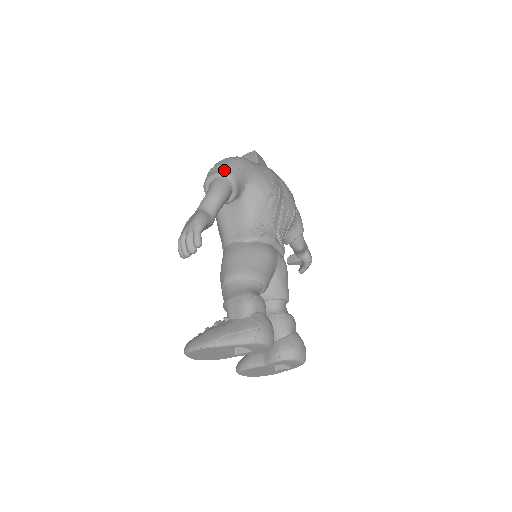
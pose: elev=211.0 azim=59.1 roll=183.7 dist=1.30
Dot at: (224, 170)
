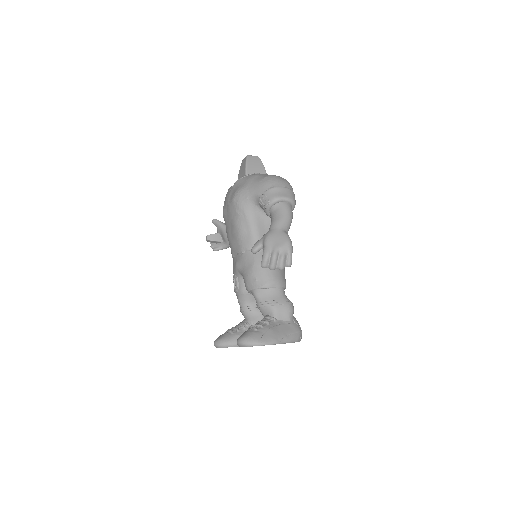
Dot at: (293, 197)
